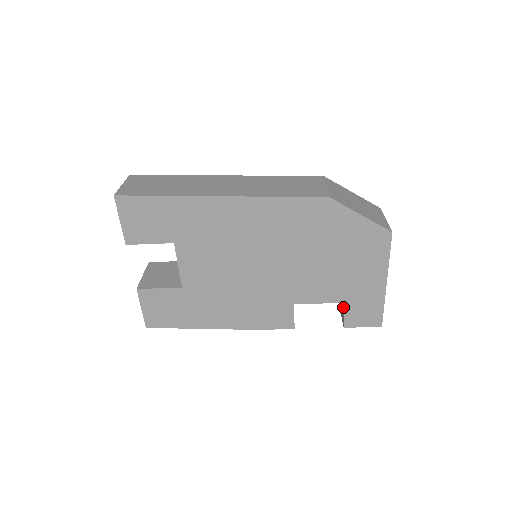
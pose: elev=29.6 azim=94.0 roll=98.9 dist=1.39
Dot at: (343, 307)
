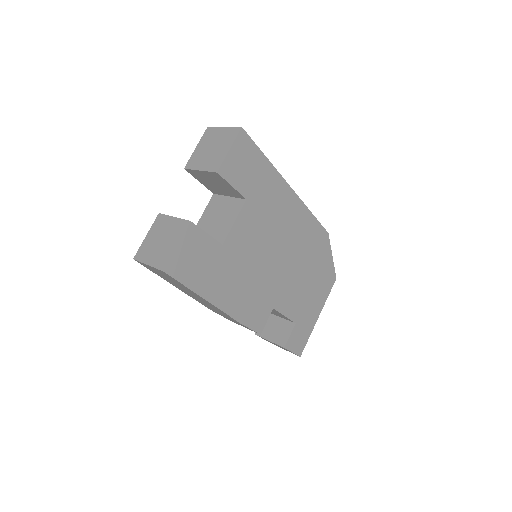
Dot at: (287, 330)
